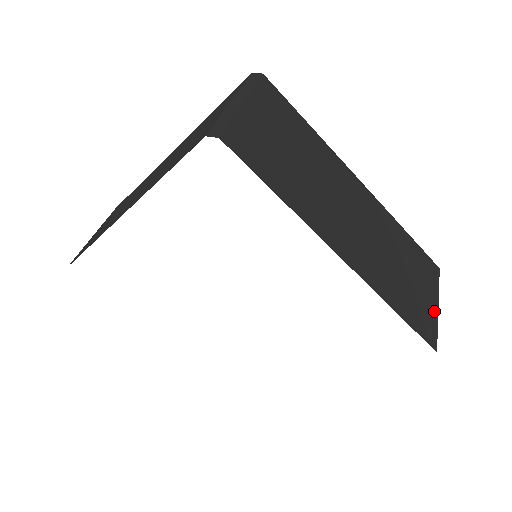
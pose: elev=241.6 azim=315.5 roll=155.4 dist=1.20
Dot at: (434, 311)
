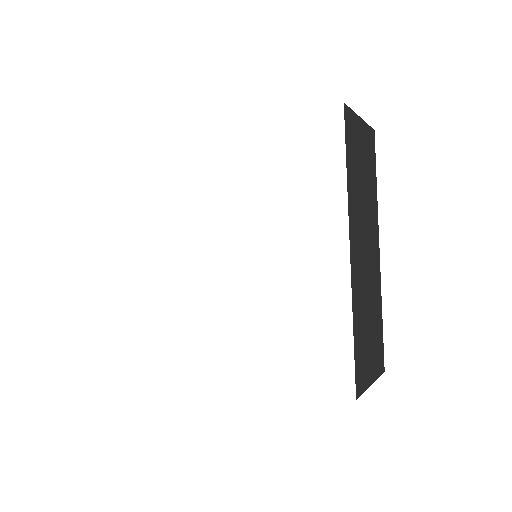
Dot at: (369, 380)
